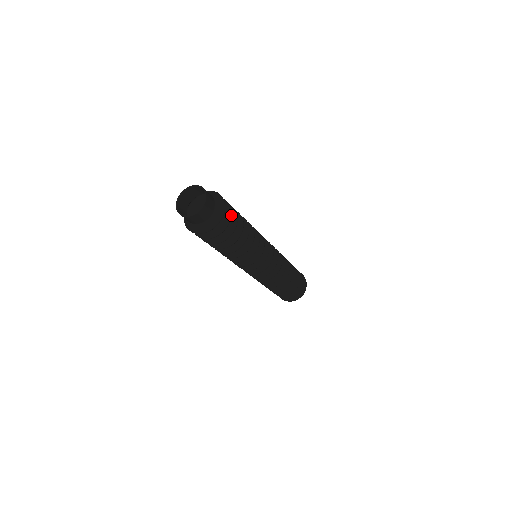
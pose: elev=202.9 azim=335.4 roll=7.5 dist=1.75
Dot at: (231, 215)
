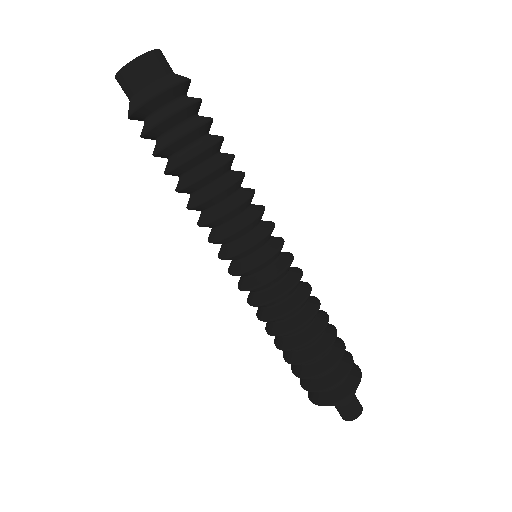
Dot at: occluded
